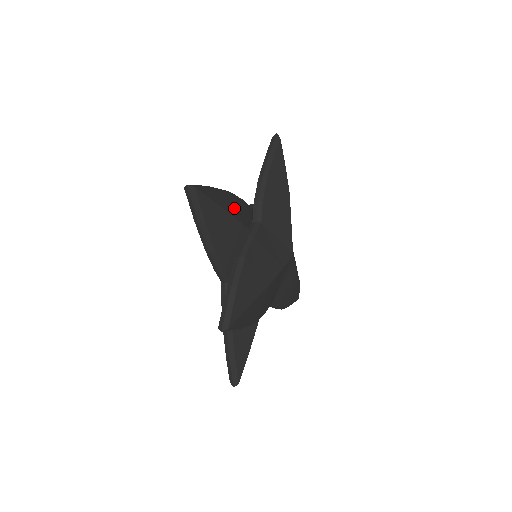
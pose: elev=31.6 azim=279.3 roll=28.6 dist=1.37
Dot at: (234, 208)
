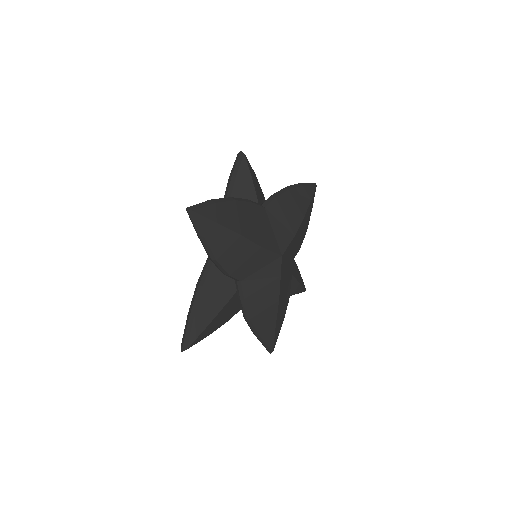
Dot at: (215, 299)
